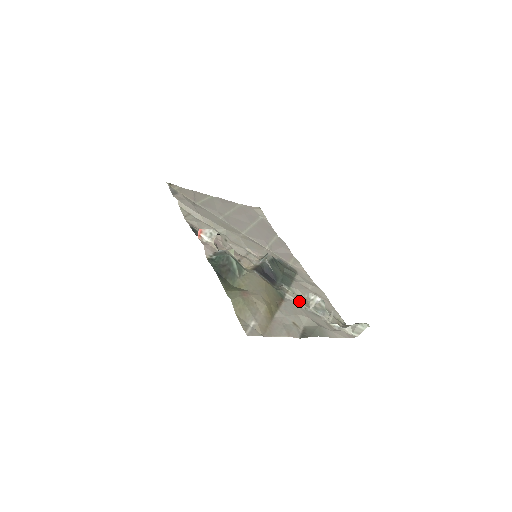
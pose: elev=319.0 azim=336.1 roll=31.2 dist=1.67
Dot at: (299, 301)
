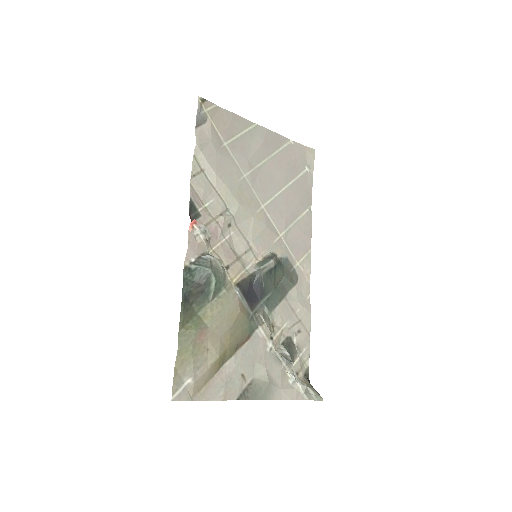
Dot at: (269, 337)
